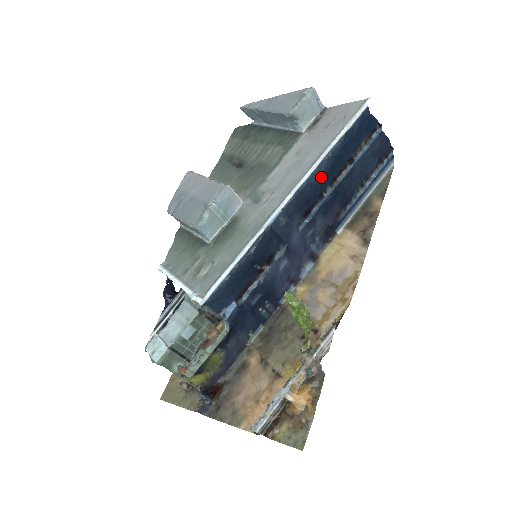
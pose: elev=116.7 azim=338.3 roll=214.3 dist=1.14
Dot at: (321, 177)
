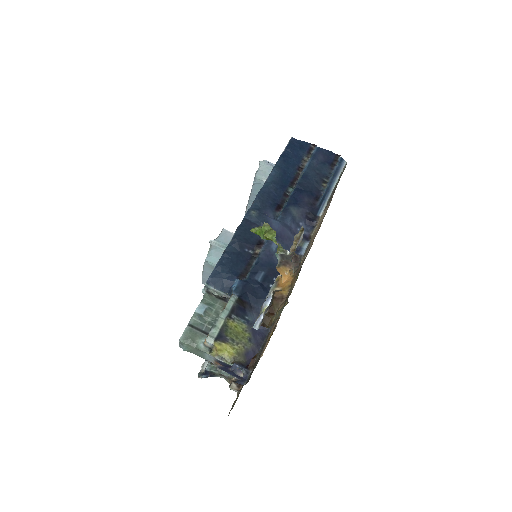
Dot at: (276, 182)
